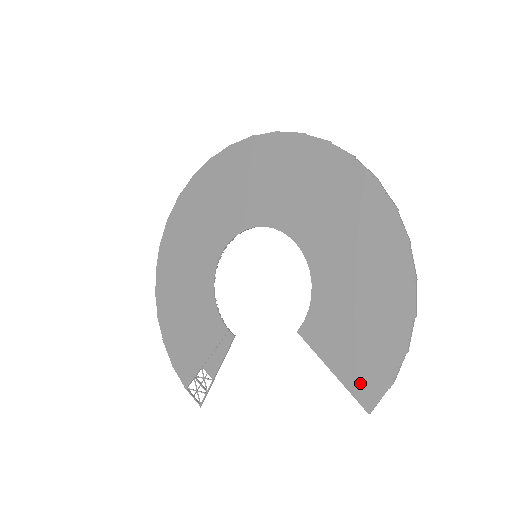
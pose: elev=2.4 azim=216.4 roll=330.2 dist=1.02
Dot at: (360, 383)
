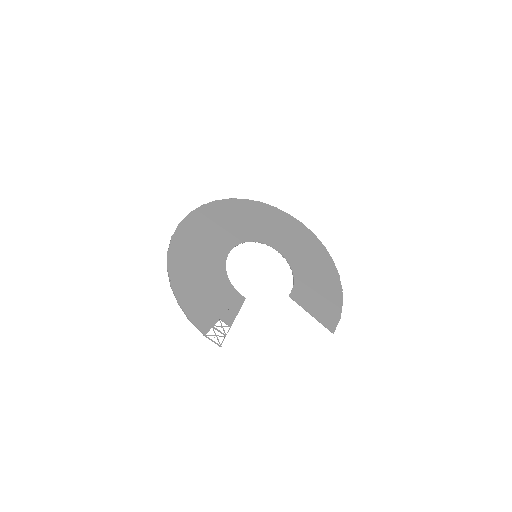
Dot at: (326, 319)
